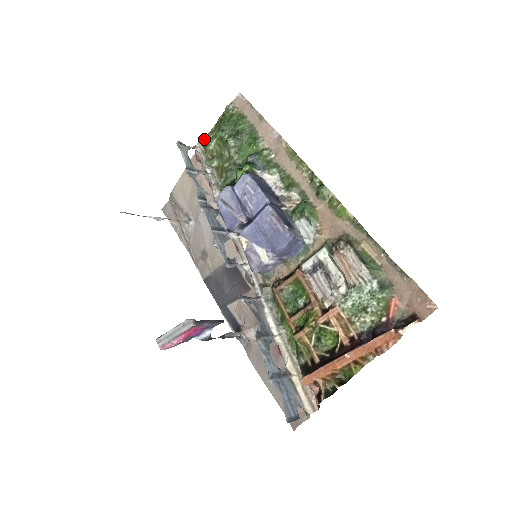
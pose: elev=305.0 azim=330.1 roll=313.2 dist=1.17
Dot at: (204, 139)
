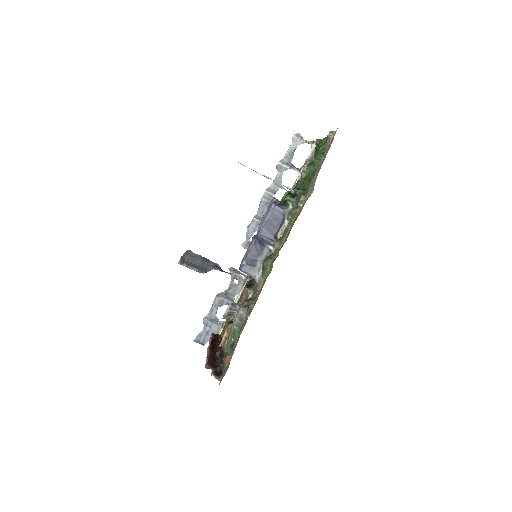
Dot at: (317, 142)
